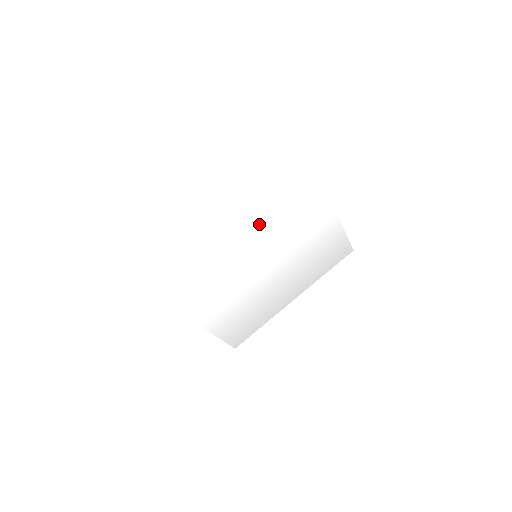
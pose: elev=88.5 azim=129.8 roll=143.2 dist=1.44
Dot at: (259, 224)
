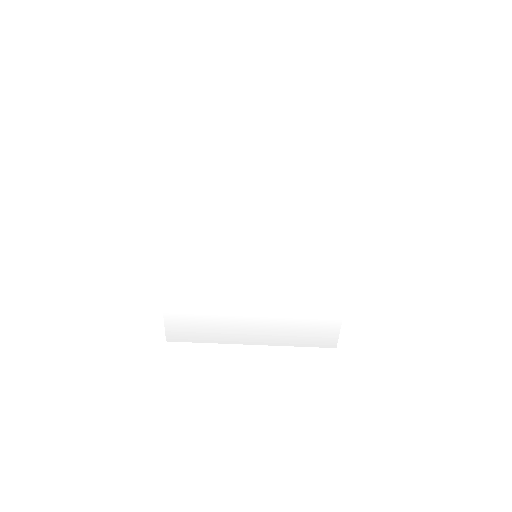
Dot at: (282, 225)
